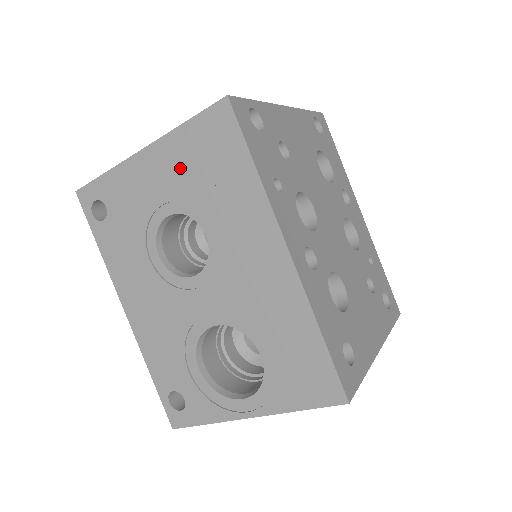
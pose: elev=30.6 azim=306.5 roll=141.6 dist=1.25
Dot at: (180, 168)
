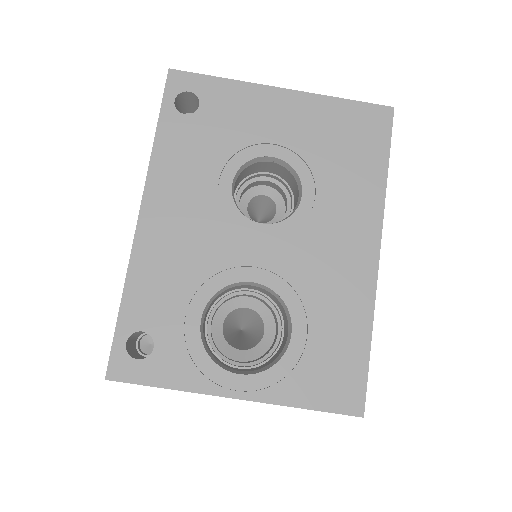
Dot at: (314, 127)
